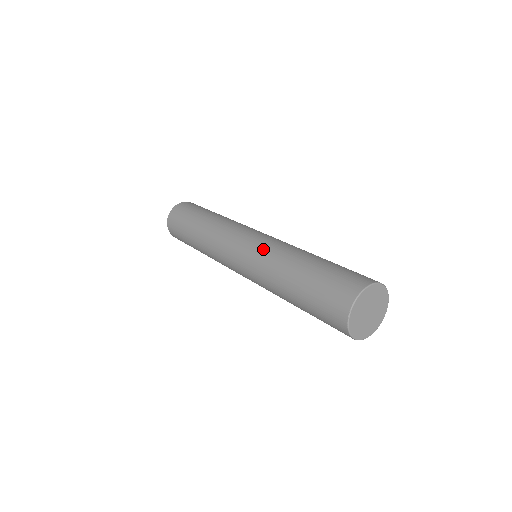
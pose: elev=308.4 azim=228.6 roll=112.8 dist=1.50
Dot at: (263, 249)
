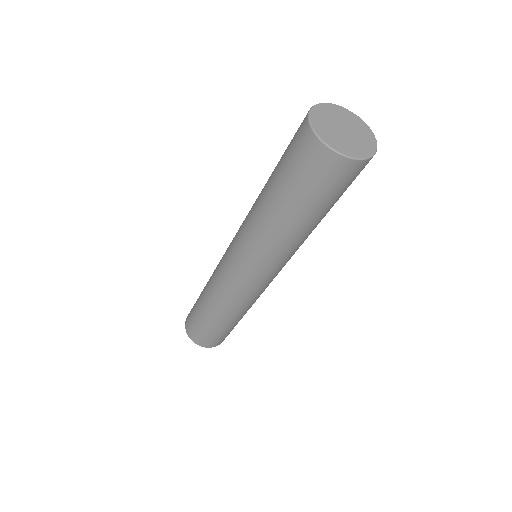
Dot at: occluded
